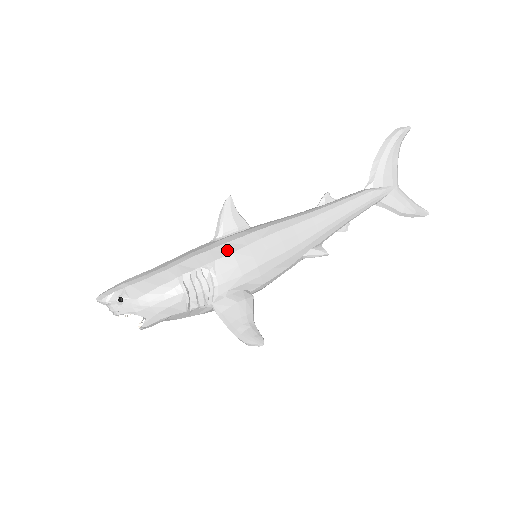
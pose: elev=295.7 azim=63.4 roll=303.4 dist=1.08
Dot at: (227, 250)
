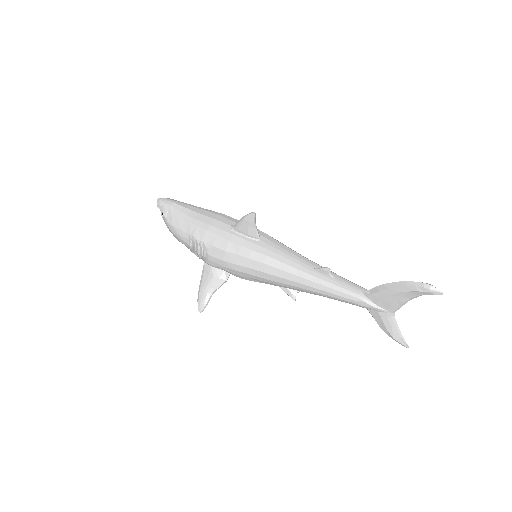
Dot at: (224, 246)
